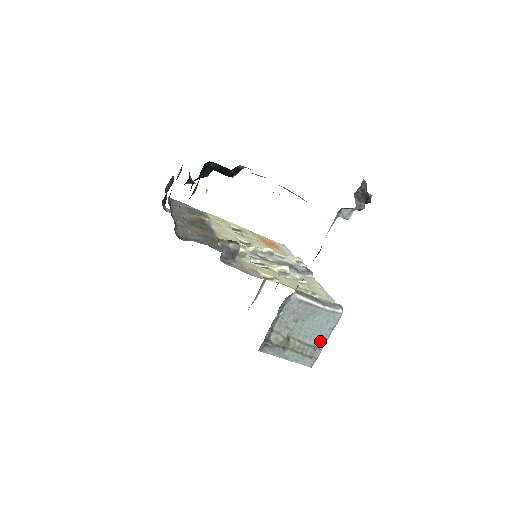
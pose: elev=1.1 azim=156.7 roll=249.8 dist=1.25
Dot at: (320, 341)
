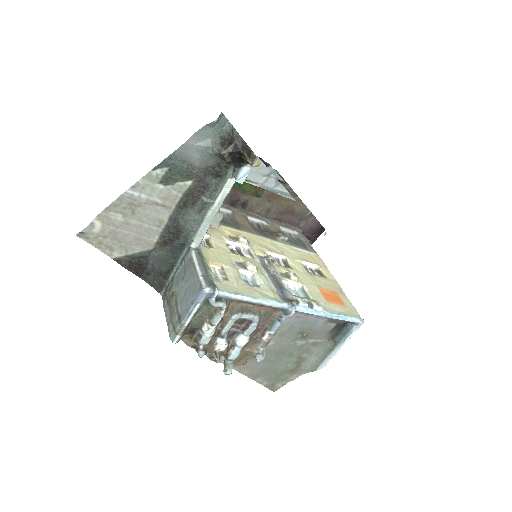
Dot at: (184, 313)
